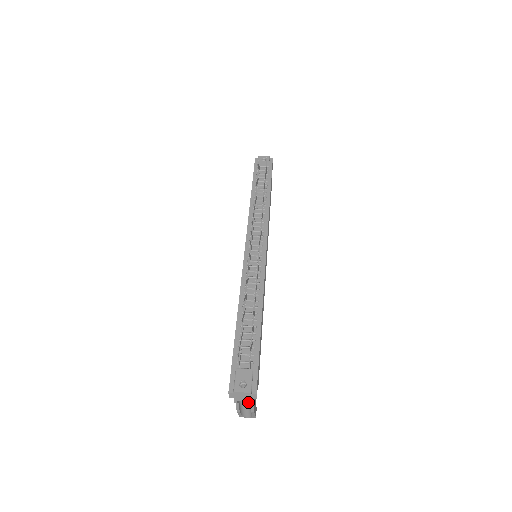
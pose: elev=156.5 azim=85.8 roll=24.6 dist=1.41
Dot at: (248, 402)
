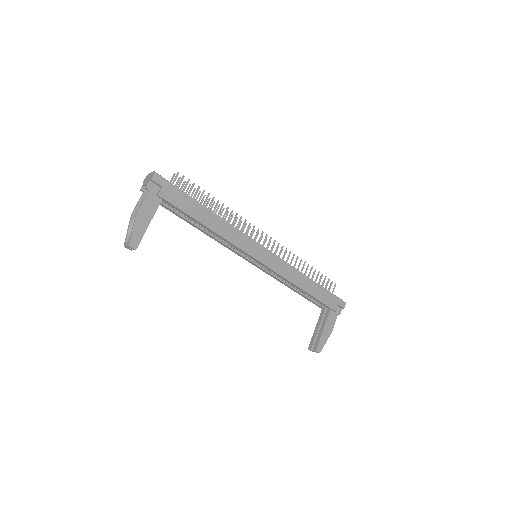
Dot at: (143, 215)
